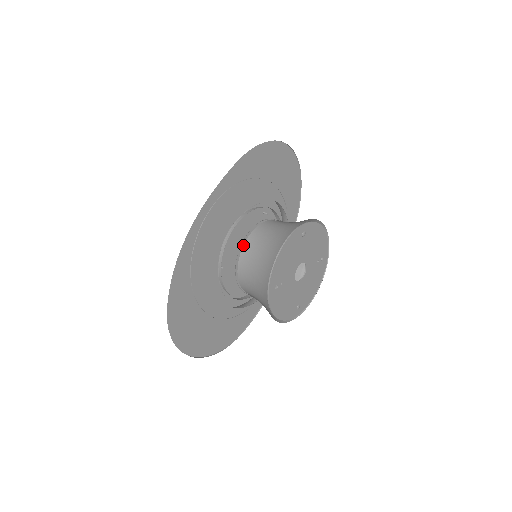
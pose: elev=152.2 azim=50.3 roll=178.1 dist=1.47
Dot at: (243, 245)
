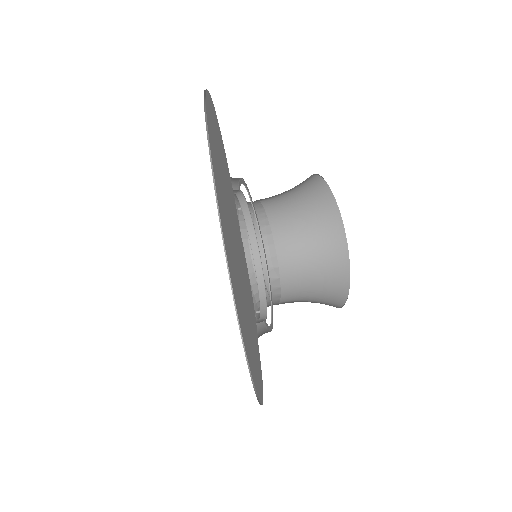
Dot at: (280, 281)
